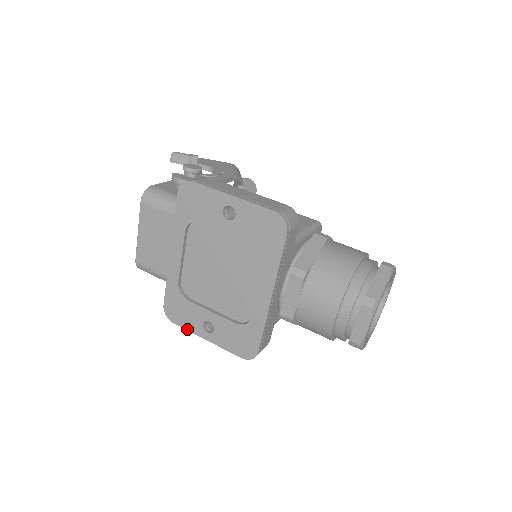
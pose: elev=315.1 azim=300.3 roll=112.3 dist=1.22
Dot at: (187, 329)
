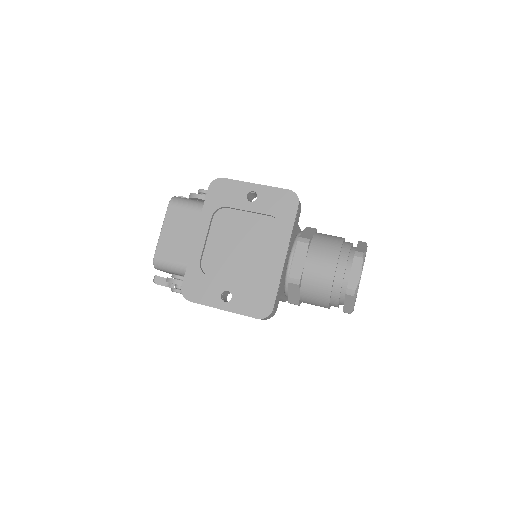
Dot at: (204, 304)
